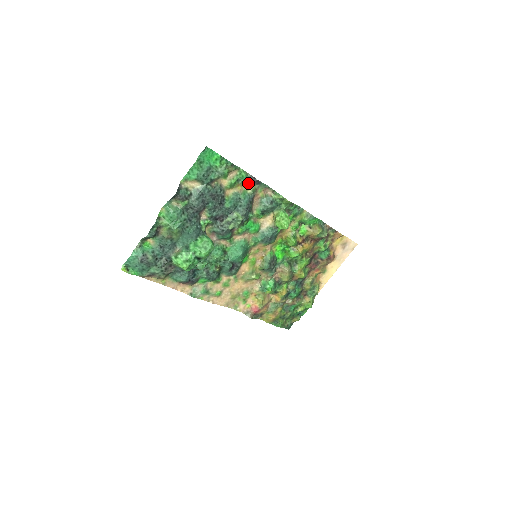
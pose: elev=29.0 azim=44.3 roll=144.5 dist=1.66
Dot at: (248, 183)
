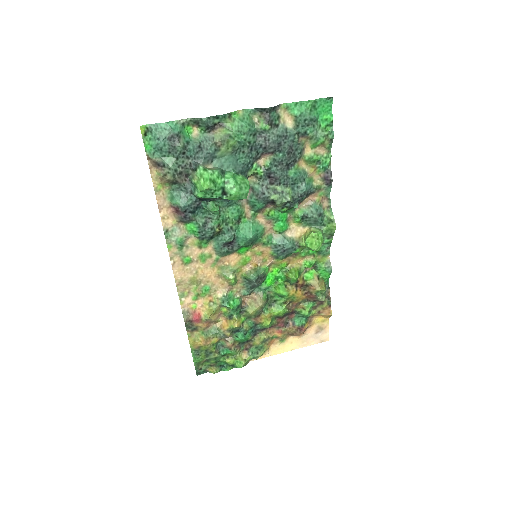
Dot at: (320, 175)
